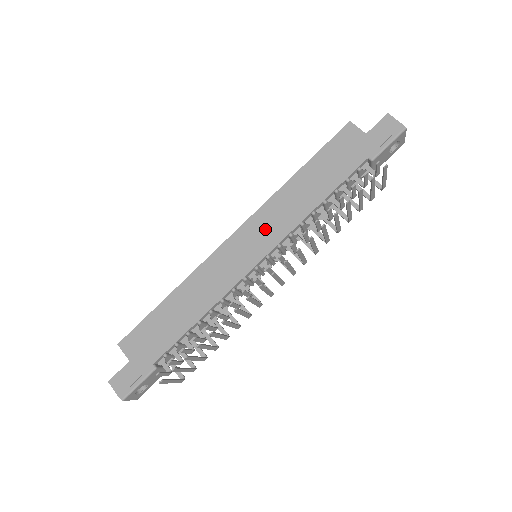
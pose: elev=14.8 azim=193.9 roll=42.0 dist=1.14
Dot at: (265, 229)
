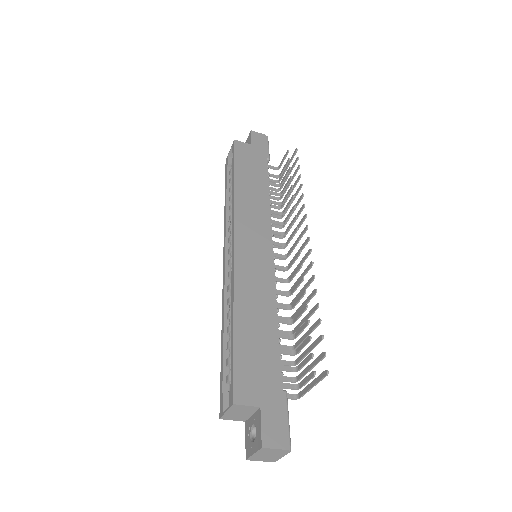
Dot at: (253, 227)
